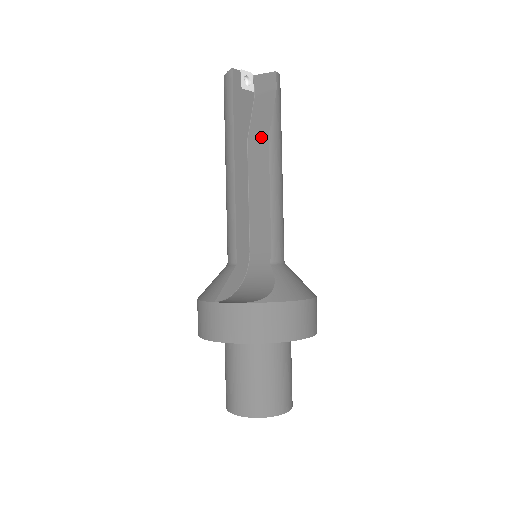
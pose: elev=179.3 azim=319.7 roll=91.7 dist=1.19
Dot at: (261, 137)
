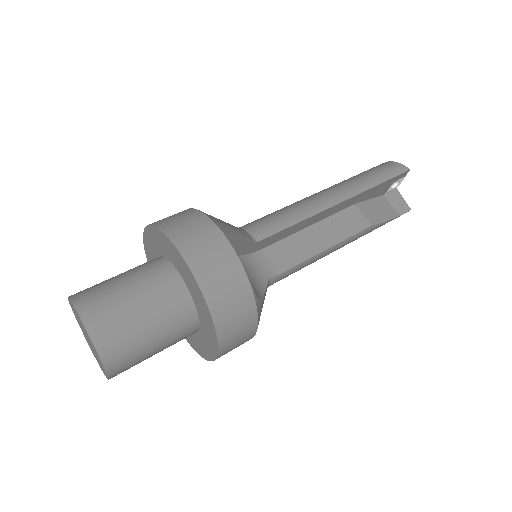
Dot at: (366, 218)
